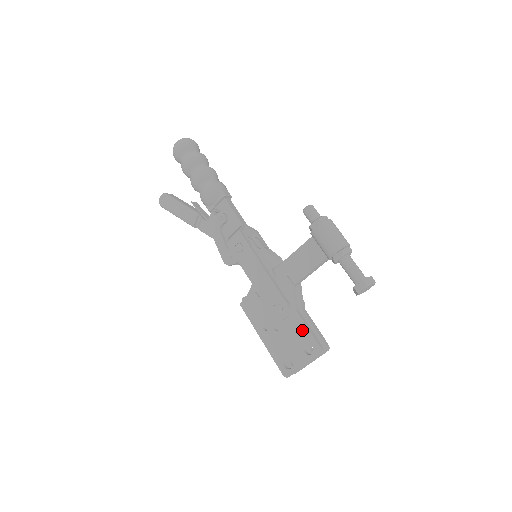
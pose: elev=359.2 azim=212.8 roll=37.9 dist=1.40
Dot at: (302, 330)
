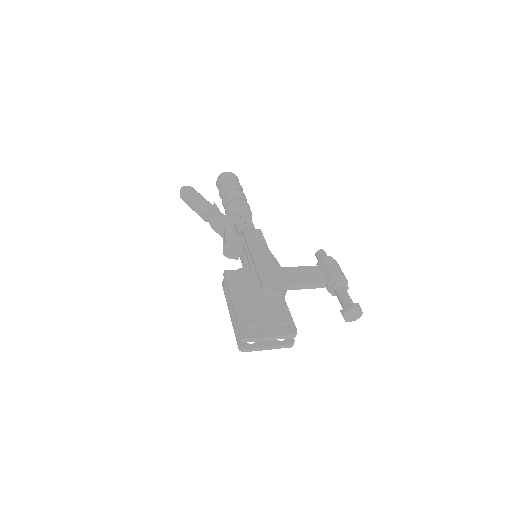
Dot at: (283, 311)
